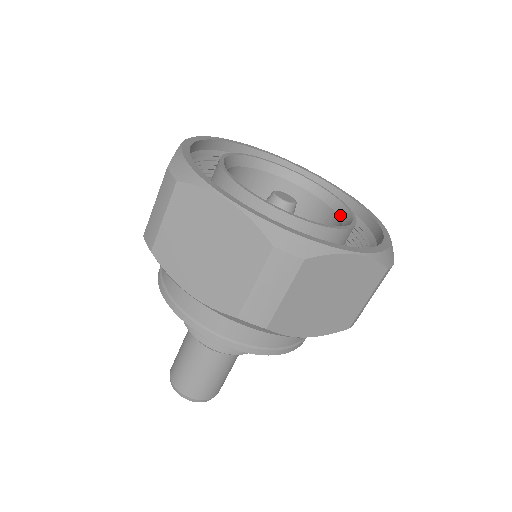
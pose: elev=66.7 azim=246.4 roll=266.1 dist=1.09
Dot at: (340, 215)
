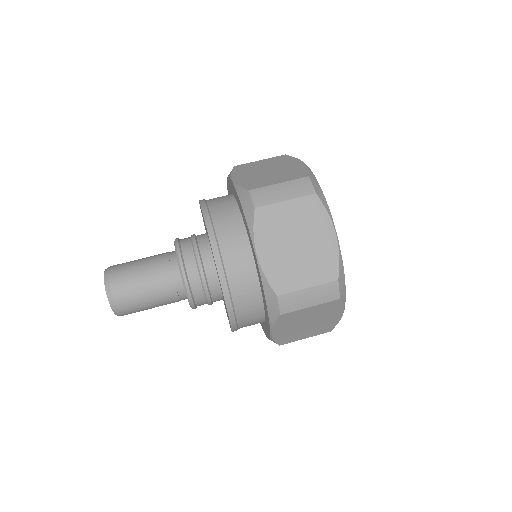
Dot at: occluded
